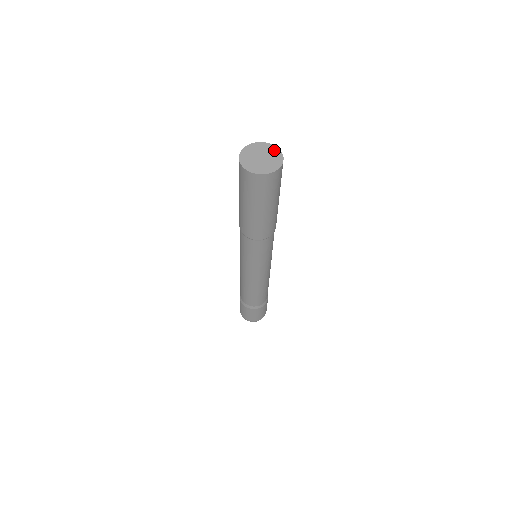
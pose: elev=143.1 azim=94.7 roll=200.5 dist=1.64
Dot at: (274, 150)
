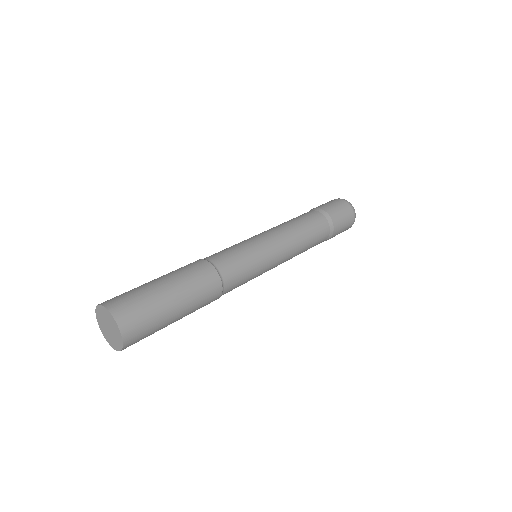
Dot at: (118, 335)
